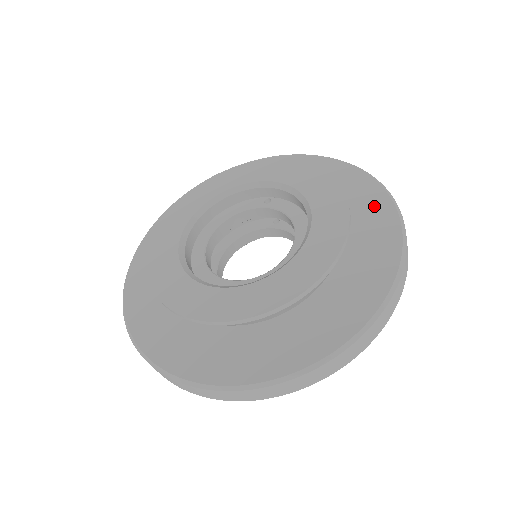
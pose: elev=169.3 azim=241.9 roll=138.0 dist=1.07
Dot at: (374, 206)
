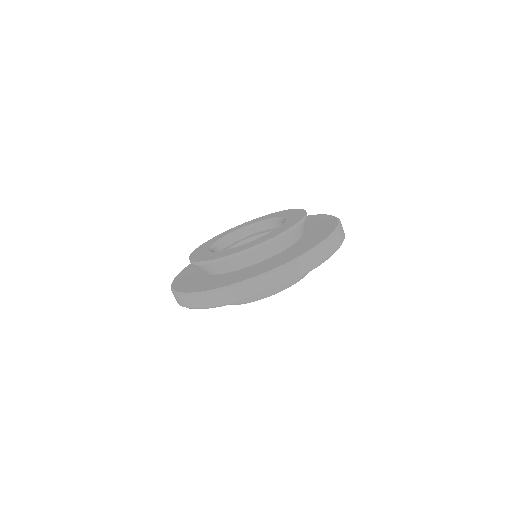
Dot at: (312, 243)
